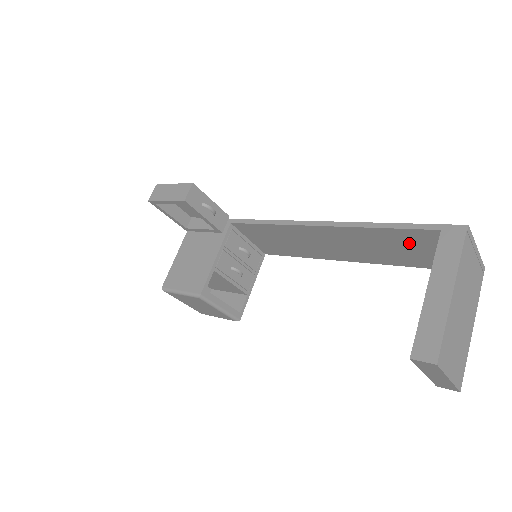
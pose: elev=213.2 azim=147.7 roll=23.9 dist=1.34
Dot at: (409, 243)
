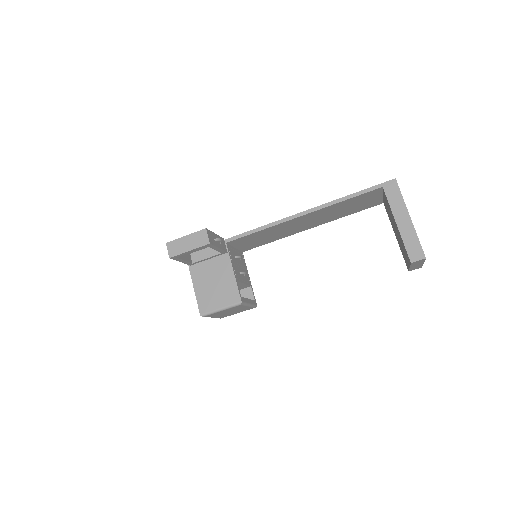
Dot at: (359, 201)
